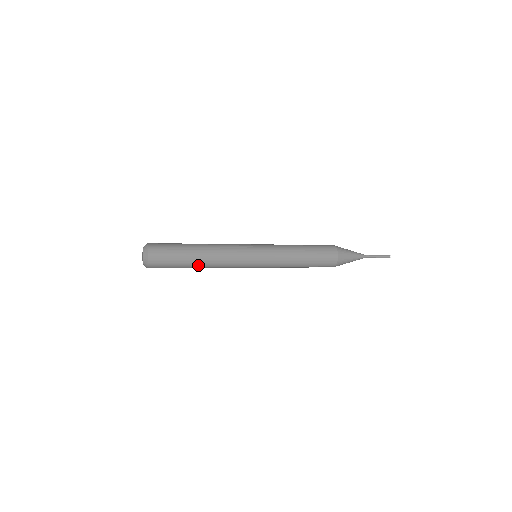
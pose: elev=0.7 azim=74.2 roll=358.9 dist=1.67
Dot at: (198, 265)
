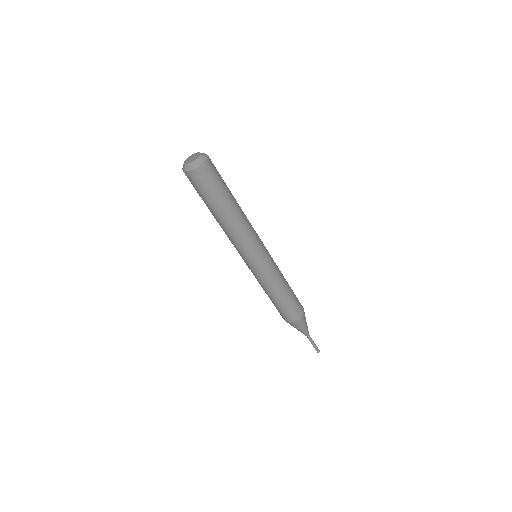
Dot at: (231, 210)
